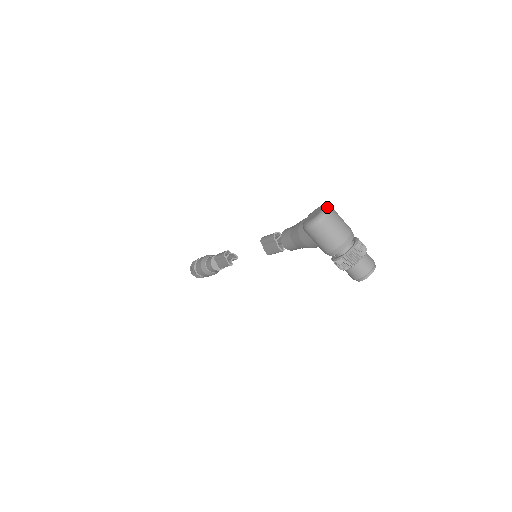
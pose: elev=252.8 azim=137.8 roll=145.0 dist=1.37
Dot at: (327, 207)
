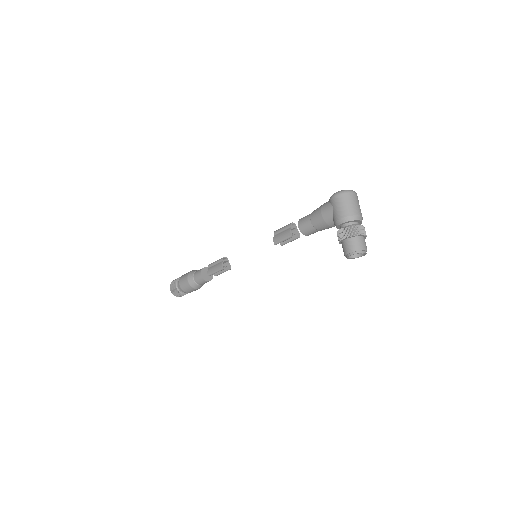
Dot at: (355, 192)
